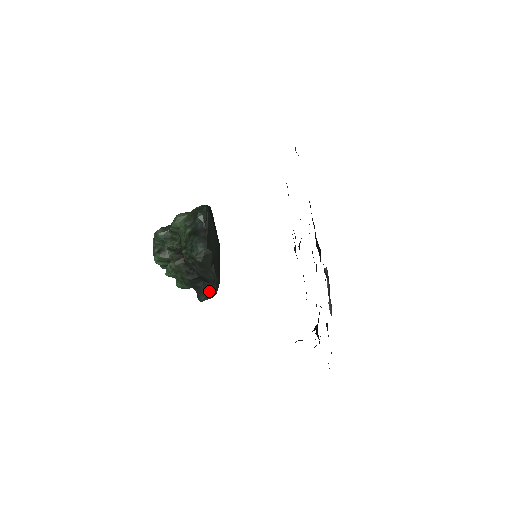
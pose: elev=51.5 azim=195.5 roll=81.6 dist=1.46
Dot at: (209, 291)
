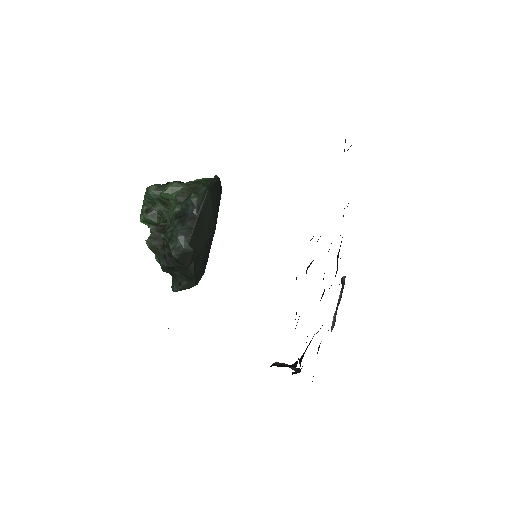
Dot at: (185, 285)
